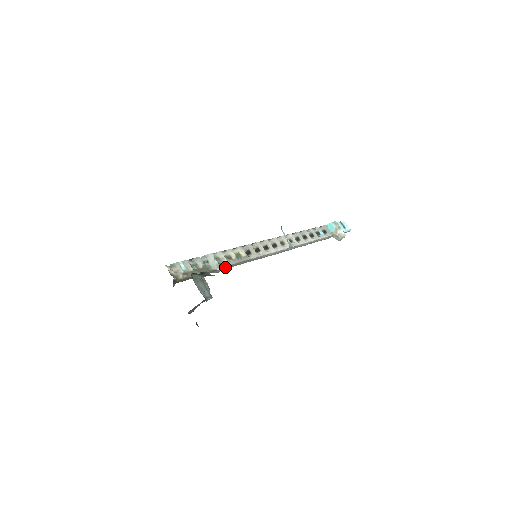
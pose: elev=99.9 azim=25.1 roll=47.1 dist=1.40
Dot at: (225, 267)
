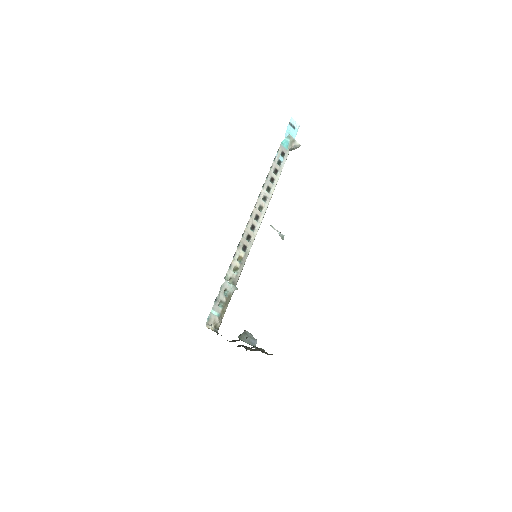
Dot at: (237, 281)
